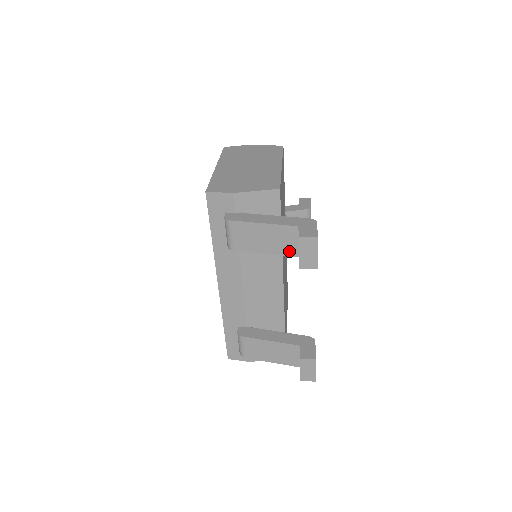
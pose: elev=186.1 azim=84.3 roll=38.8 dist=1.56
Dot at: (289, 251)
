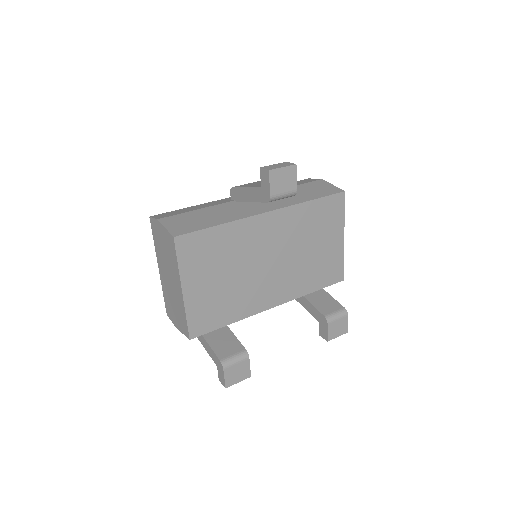
Dot at: occluded
